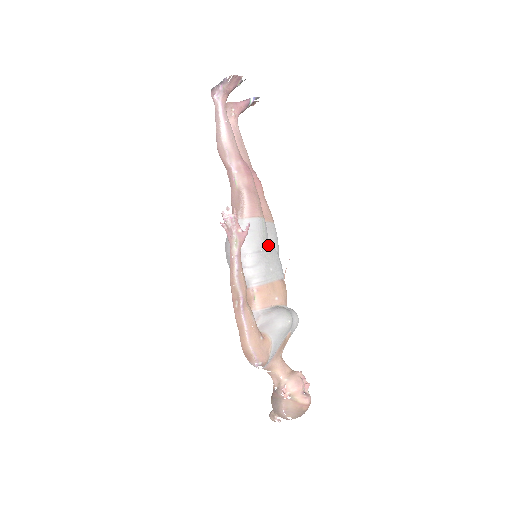
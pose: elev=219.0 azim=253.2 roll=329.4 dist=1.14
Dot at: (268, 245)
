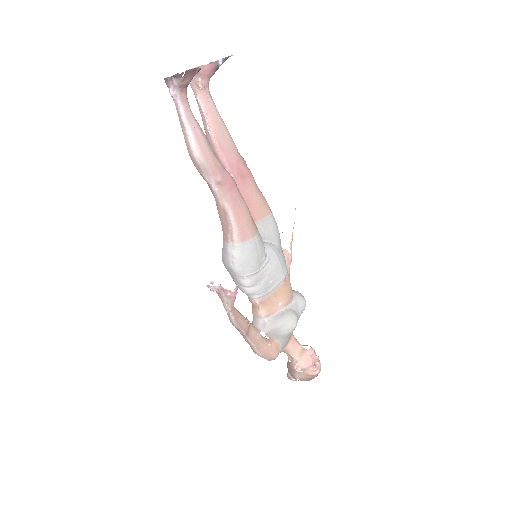
Dot at: (265, 257)
